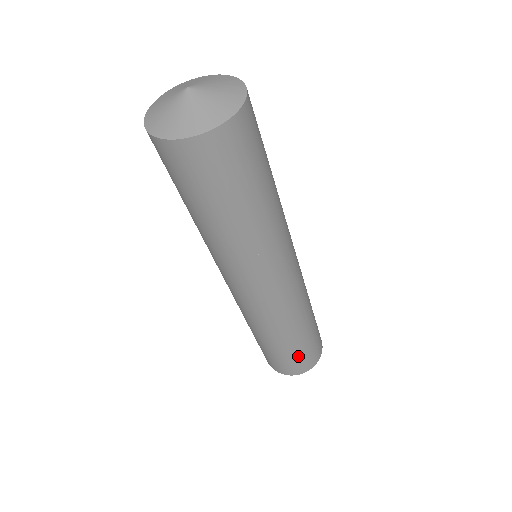
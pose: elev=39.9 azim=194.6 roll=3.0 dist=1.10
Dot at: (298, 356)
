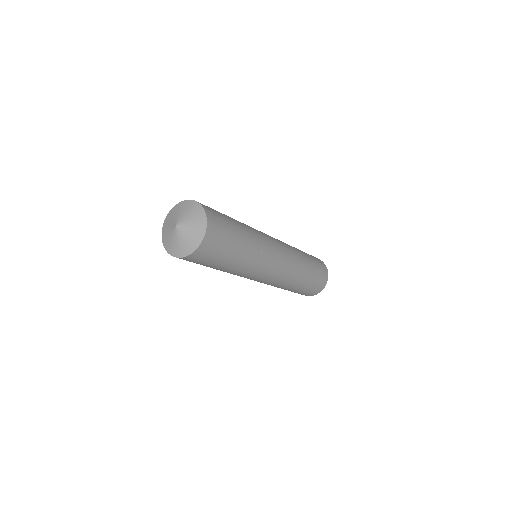
Dot at: occluded
